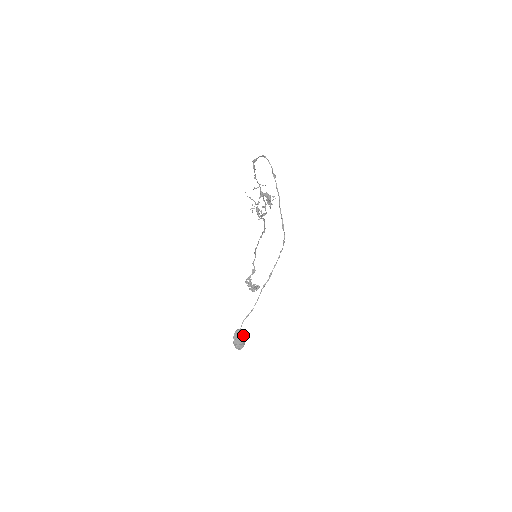
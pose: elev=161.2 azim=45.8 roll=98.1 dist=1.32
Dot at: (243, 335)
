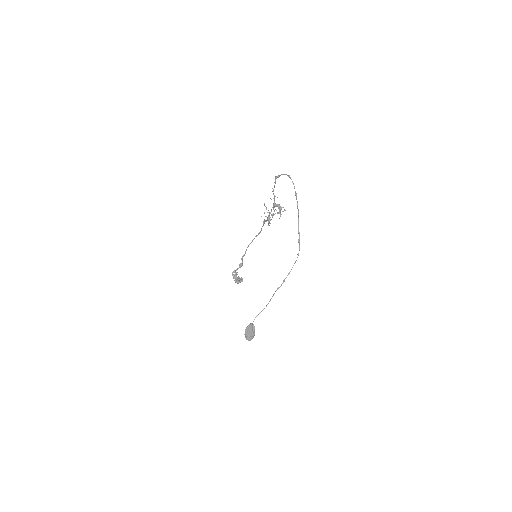
Dot at: (254, 329)
